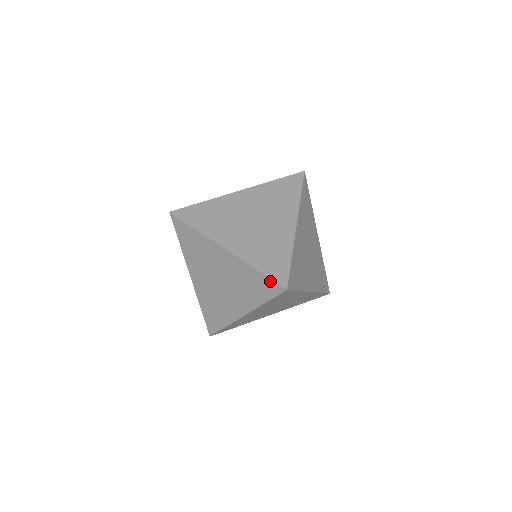
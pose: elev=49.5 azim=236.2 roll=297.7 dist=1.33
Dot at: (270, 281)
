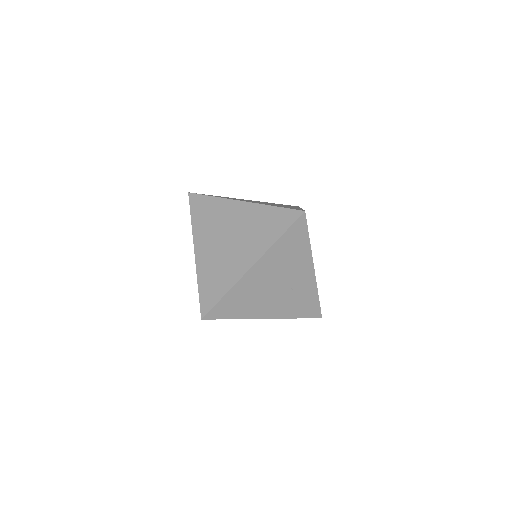
Dot at: (288, 211)
